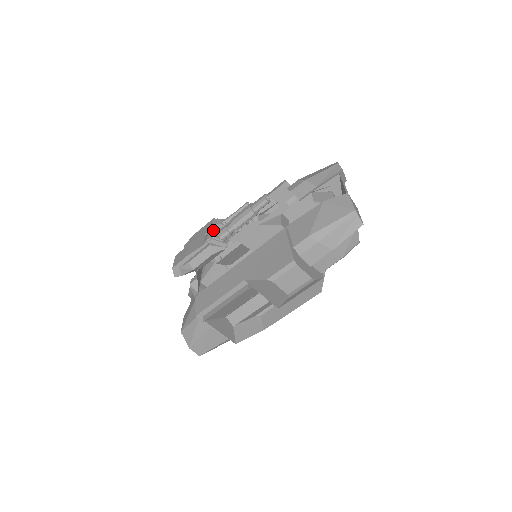
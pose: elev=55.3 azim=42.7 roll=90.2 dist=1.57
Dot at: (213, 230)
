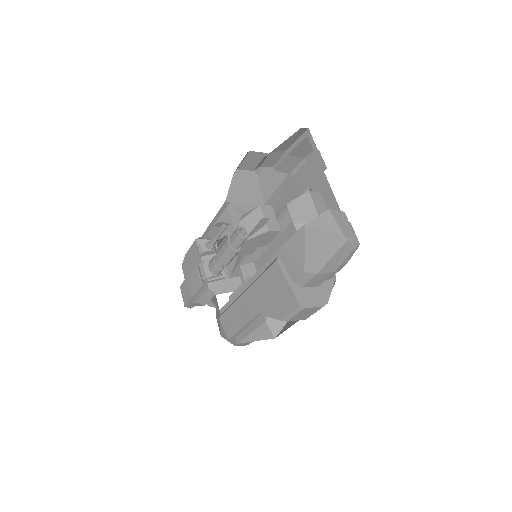
Dot at: (203, 266)
